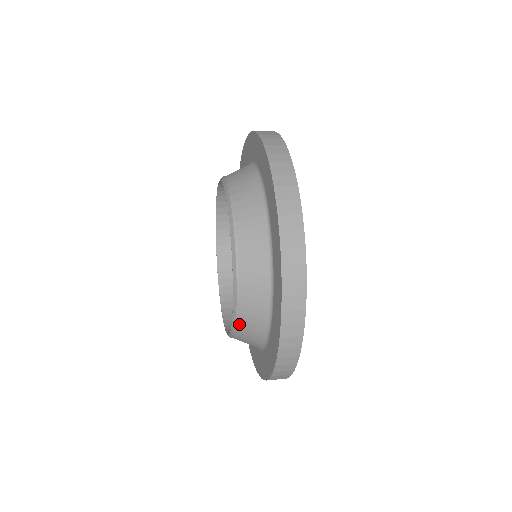
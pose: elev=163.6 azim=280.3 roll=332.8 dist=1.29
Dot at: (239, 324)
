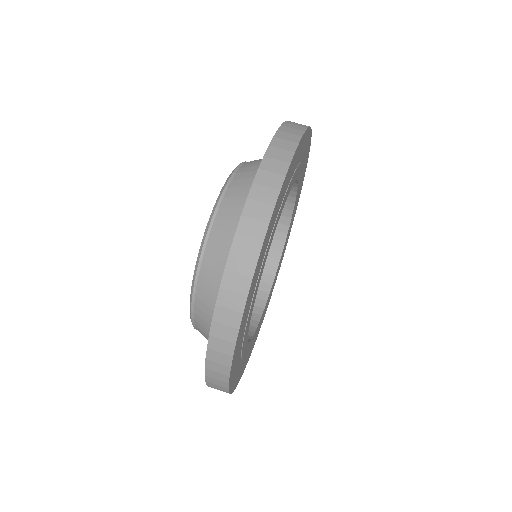
Dot at: occluded
